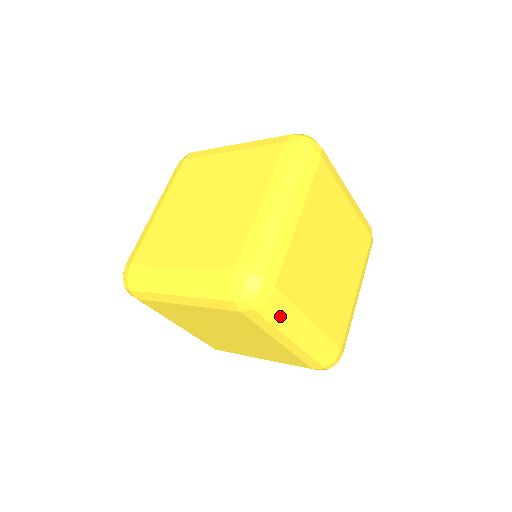
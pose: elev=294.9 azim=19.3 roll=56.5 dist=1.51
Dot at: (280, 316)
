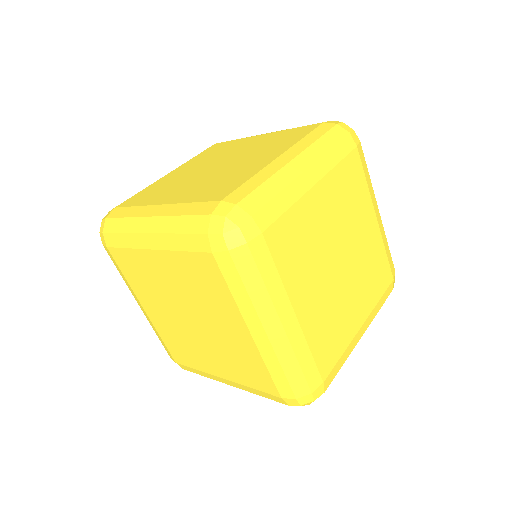
Dot at: occluded
